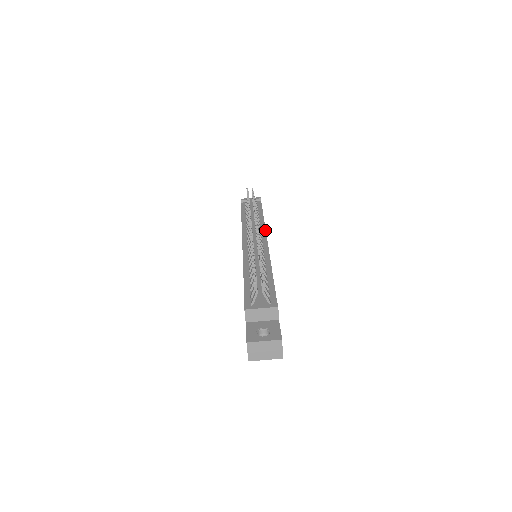
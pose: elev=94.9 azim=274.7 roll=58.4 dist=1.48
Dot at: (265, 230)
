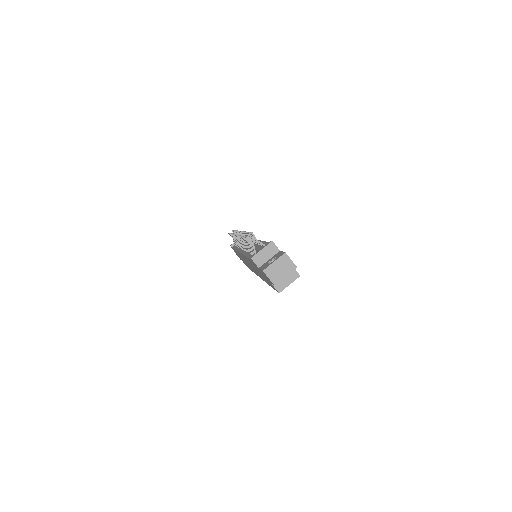
Dot at: occluded
